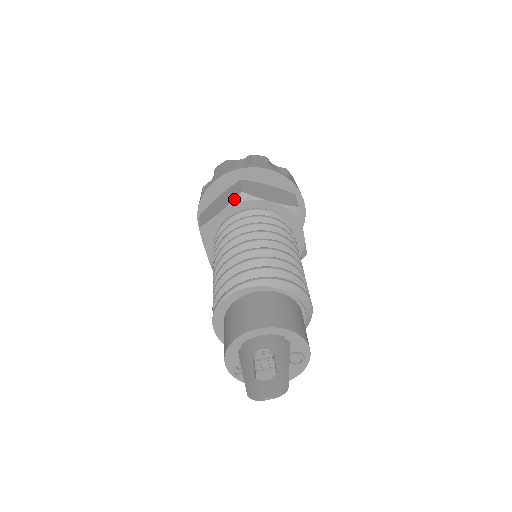
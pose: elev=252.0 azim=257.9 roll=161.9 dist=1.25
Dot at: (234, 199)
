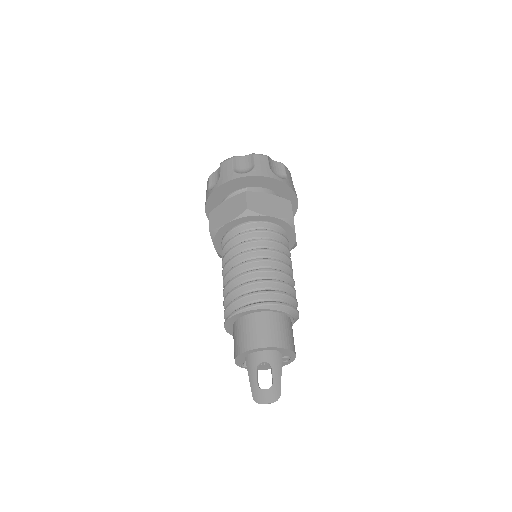
Dot at: (240, 214)
